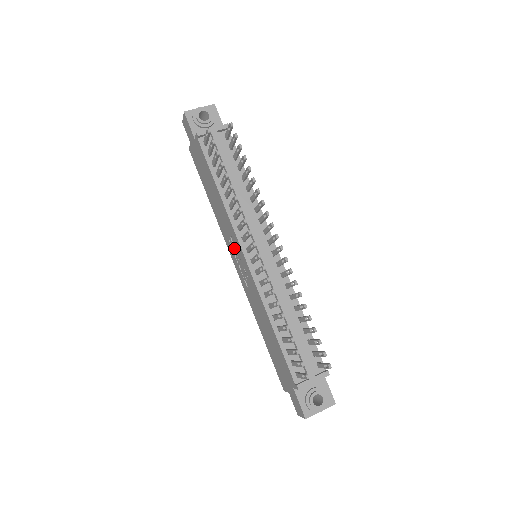
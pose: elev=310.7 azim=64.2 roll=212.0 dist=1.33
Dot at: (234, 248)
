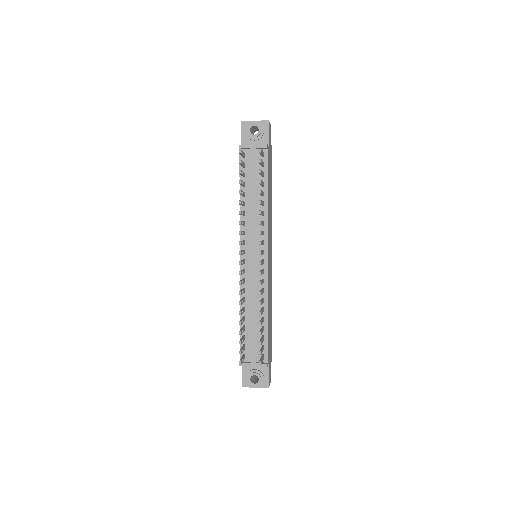
Dot at: occluded
